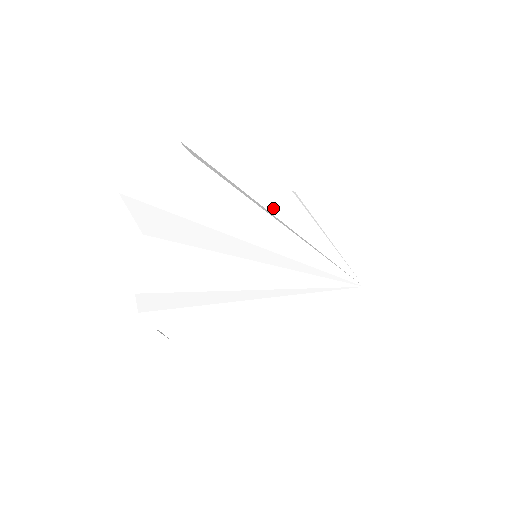
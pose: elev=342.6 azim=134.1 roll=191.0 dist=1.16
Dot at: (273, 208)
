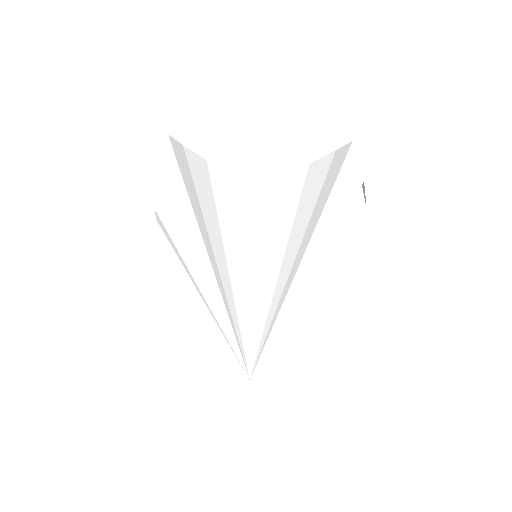
Dot at: (252, 254)
